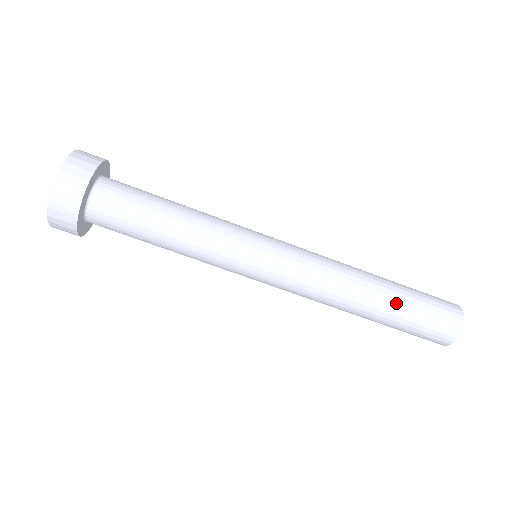
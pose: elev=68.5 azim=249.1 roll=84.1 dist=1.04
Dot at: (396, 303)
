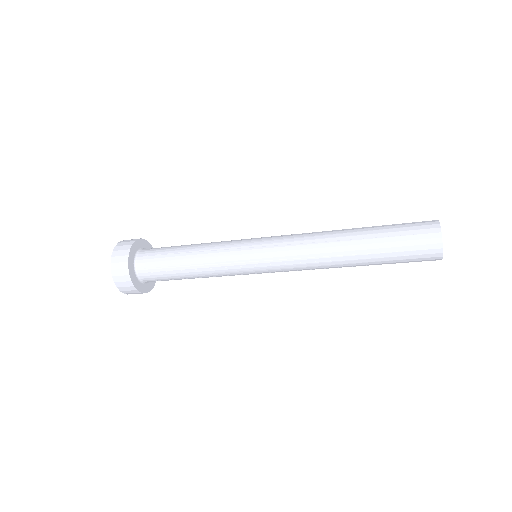
Dot at: occluded
